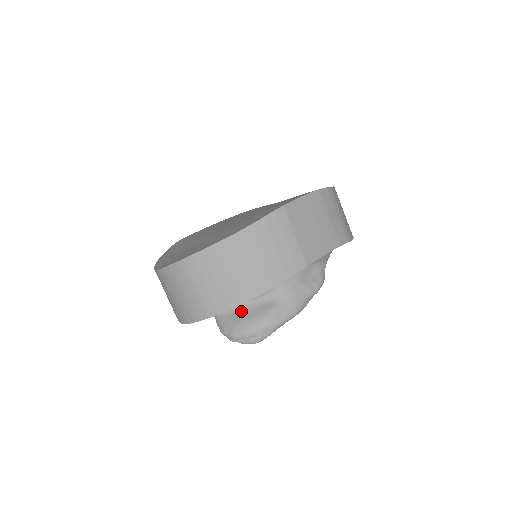
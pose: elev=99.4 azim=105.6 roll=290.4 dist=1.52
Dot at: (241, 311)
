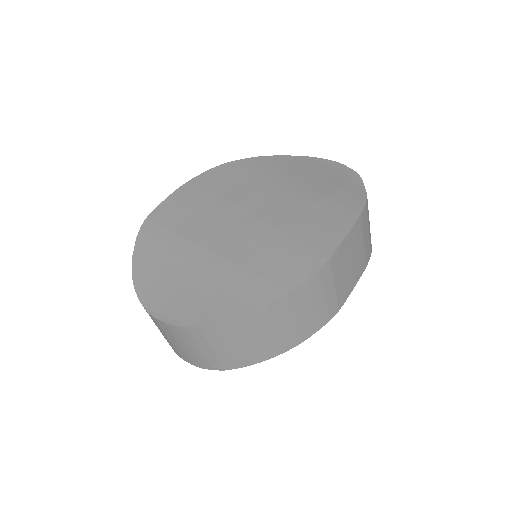
Dot at: occluded
